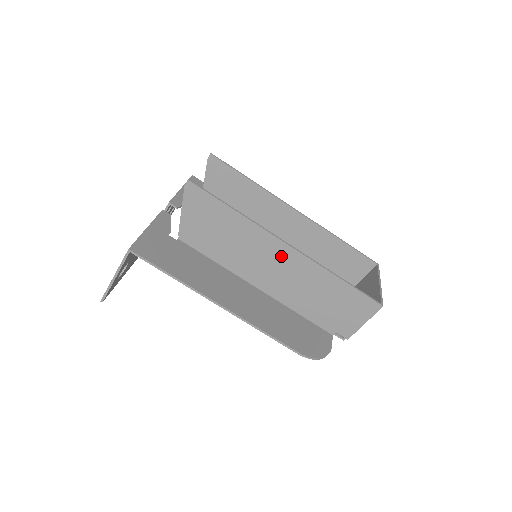
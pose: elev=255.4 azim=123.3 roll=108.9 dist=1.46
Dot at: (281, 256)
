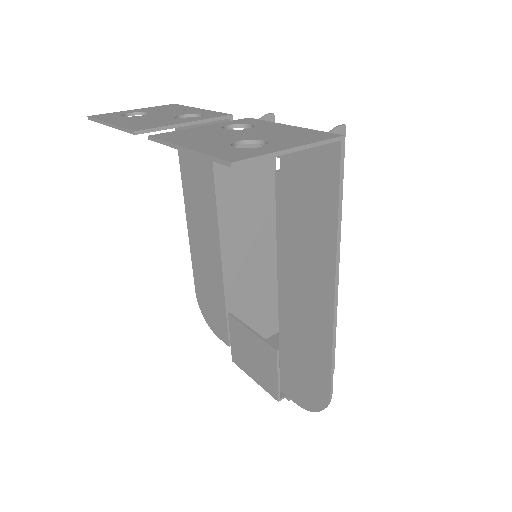
Dot at: occluded
